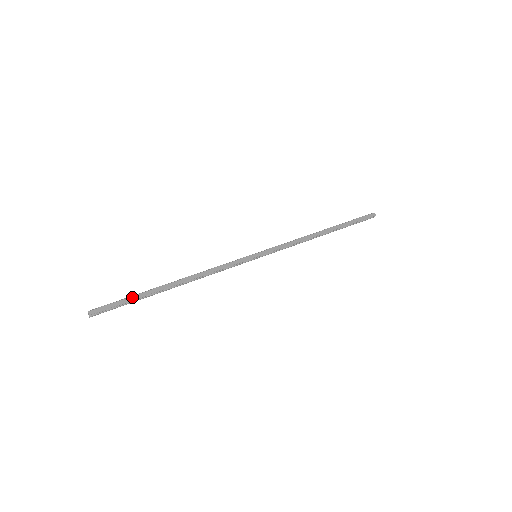
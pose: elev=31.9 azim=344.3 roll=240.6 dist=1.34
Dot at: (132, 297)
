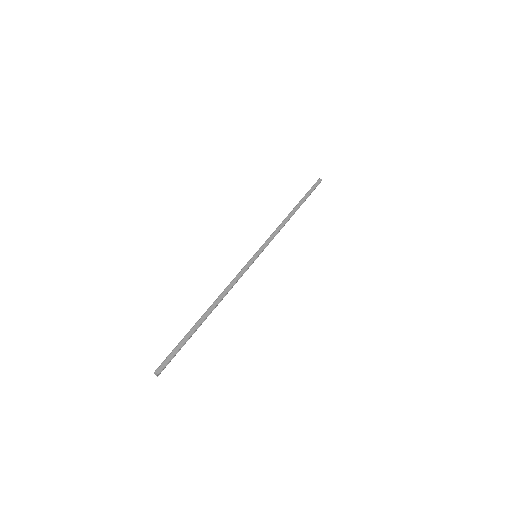
Dot at: (183, 340)
